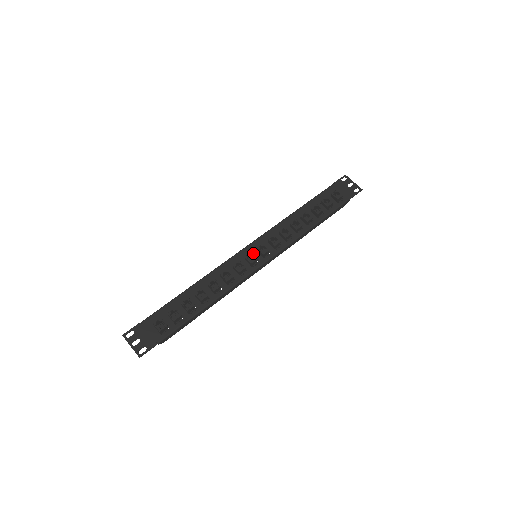
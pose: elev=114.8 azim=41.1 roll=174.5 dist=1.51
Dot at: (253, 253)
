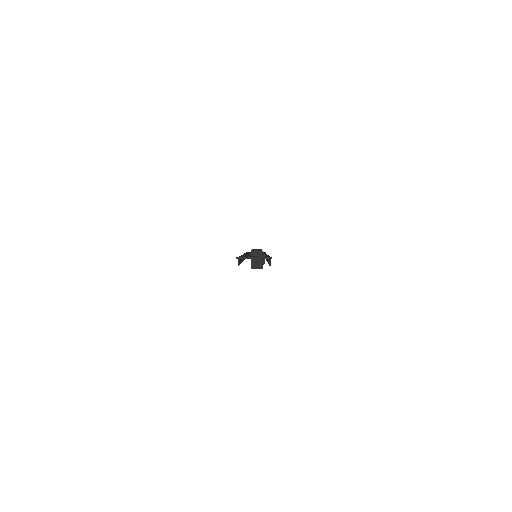
Dot at: occluded
